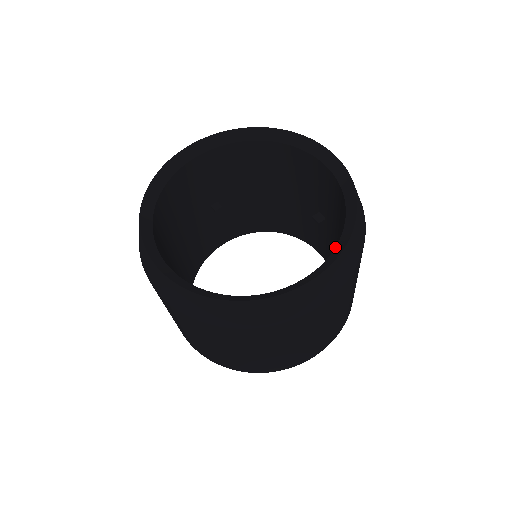
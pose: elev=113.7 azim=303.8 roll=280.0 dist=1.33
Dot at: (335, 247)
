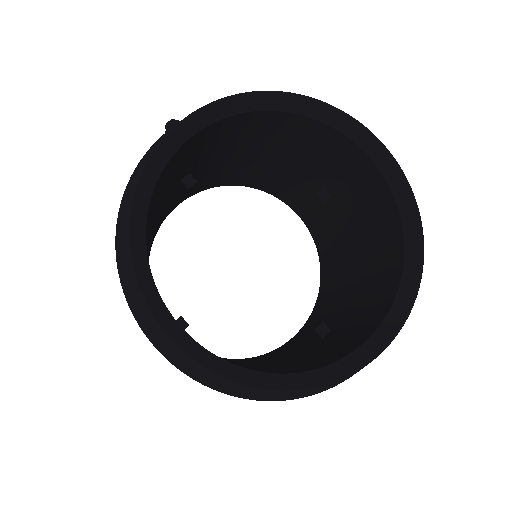
Dot at: (398, 288)
